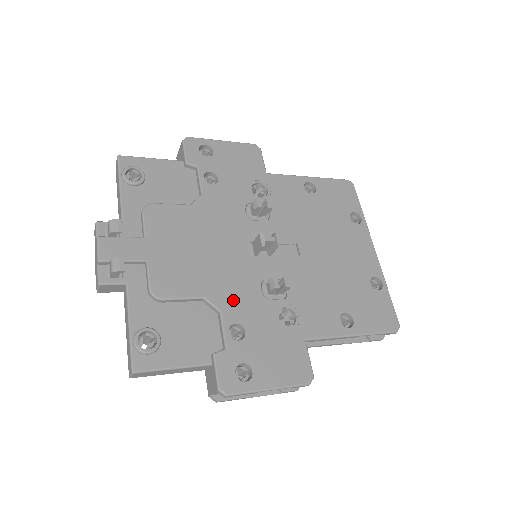
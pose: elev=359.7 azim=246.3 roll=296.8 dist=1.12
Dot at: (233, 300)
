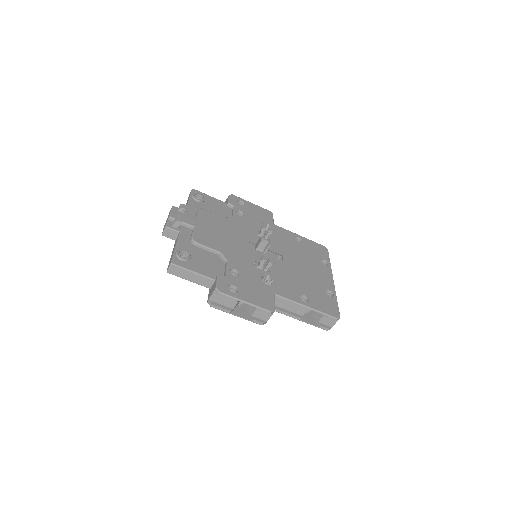
Dot at: (236, 260)
